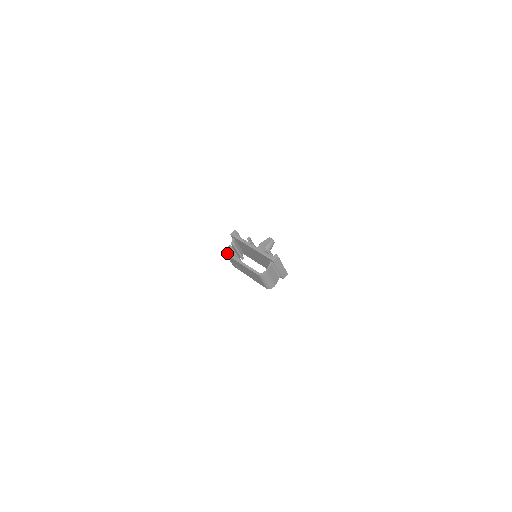
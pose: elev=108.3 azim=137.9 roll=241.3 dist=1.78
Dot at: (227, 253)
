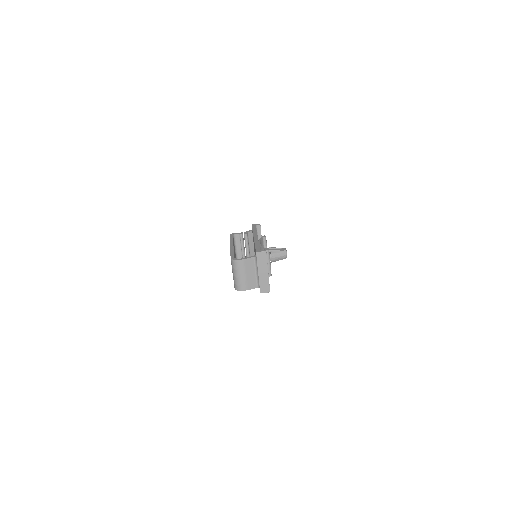
Dot at: (232, 235)
